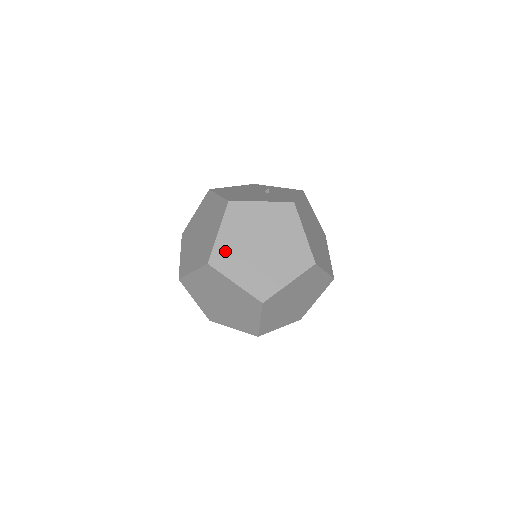
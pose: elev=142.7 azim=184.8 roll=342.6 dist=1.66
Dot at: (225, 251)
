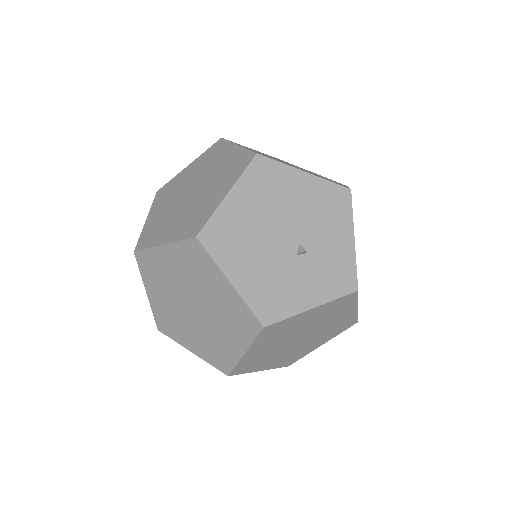
Dot at: (156, 265)
